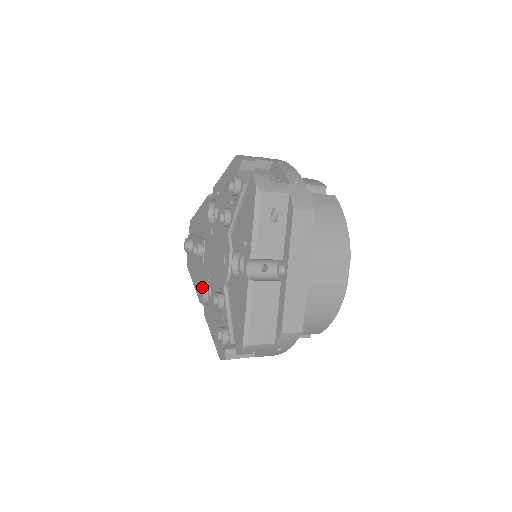
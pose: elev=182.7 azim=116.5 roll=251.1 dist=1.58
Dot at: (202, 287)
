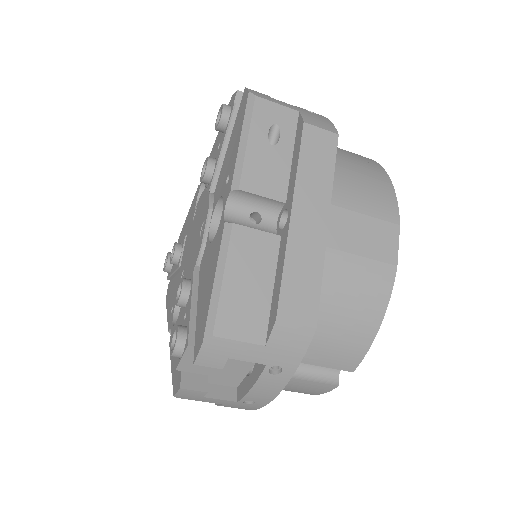
Dot at: (174, 305)
